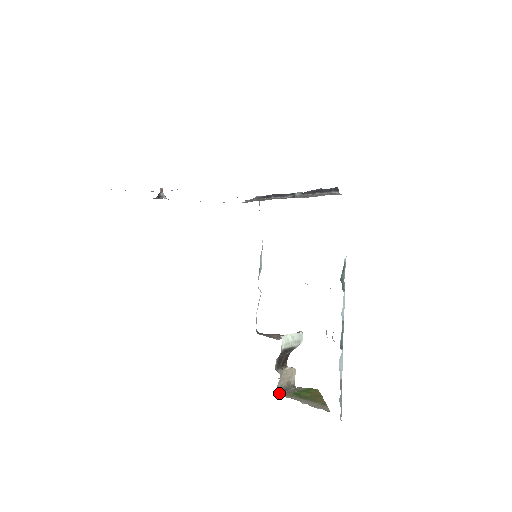
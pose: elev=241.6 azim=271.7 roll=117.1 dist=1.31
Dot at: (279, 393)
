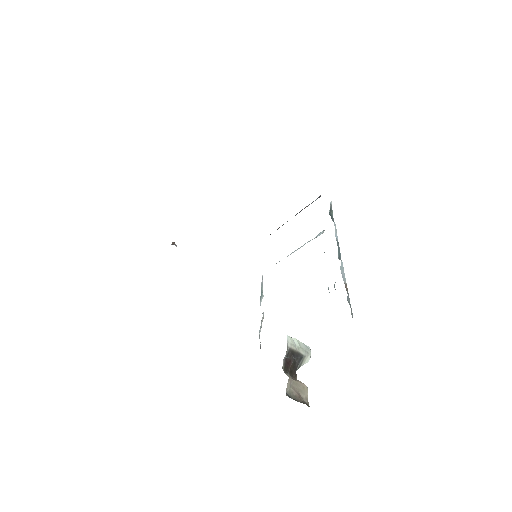
Dot at: (289, 397)
